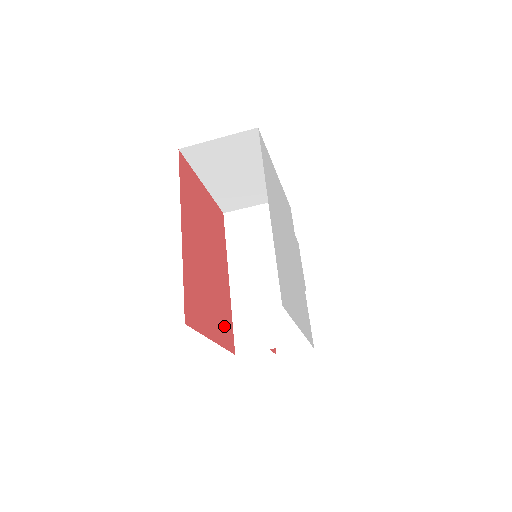
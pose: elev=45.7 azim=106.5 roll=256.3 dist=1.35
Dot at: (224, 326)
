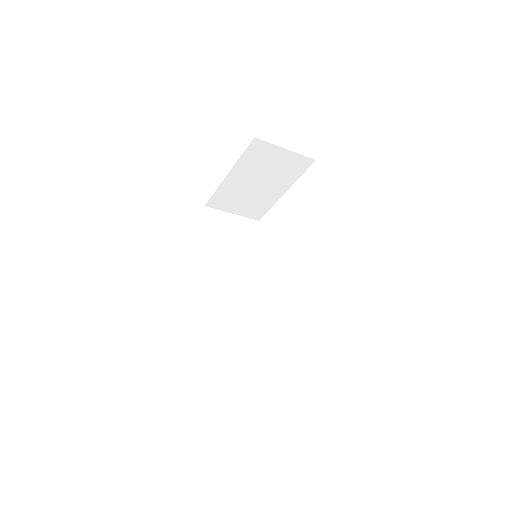
Dot at: occluded
